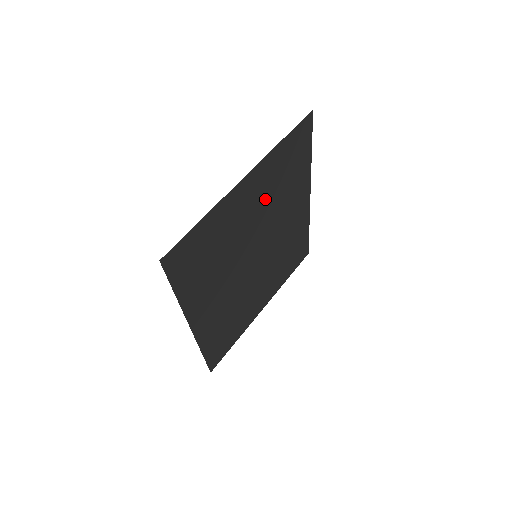
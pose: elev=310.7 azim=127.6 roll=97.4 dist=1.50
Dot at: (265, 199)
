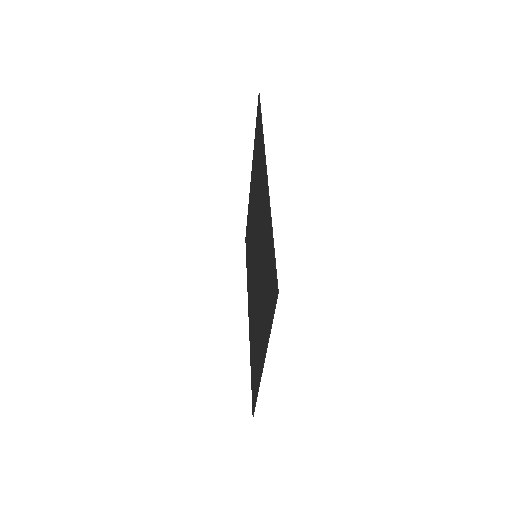
Dot at: (251, 223)
